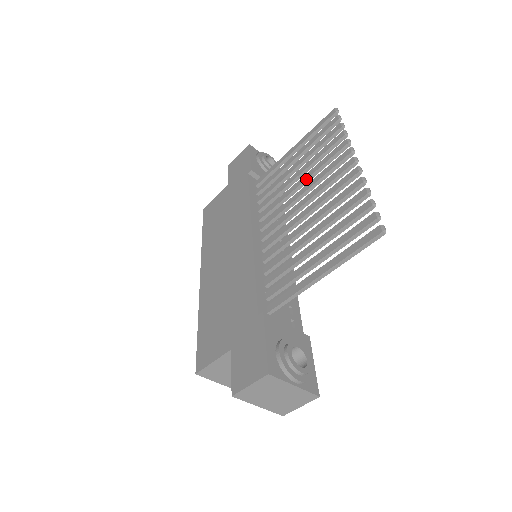
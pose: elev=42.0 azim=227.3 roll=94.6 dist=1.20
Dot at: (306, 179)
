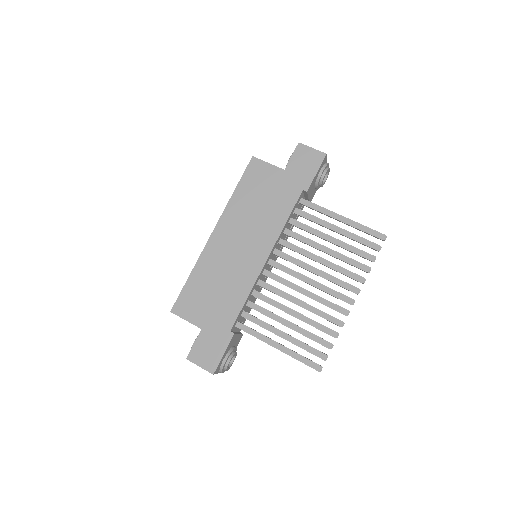
Dot at: (325, 265)
